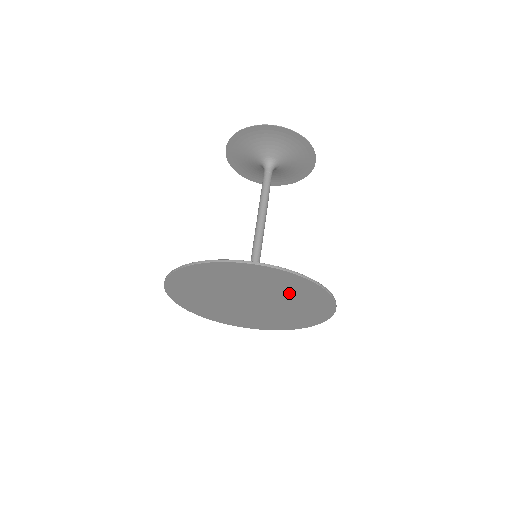
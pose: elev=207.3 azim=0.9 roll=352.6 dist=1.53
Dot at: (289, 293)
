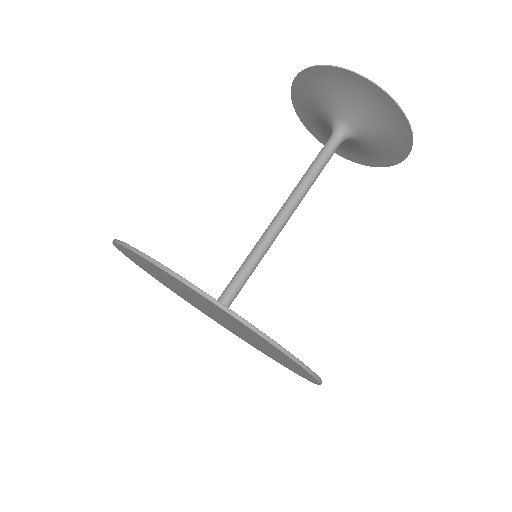
Dot at: (194, 295)
